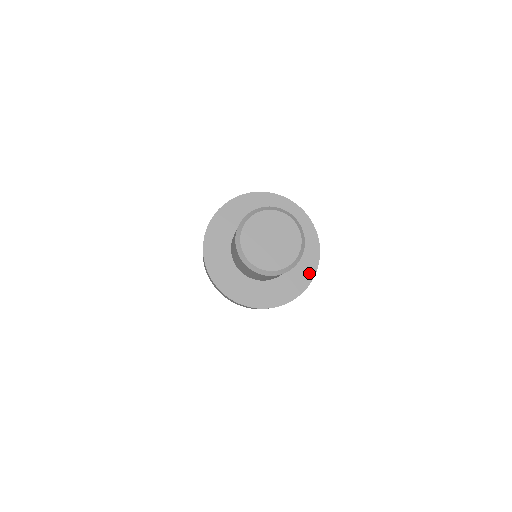
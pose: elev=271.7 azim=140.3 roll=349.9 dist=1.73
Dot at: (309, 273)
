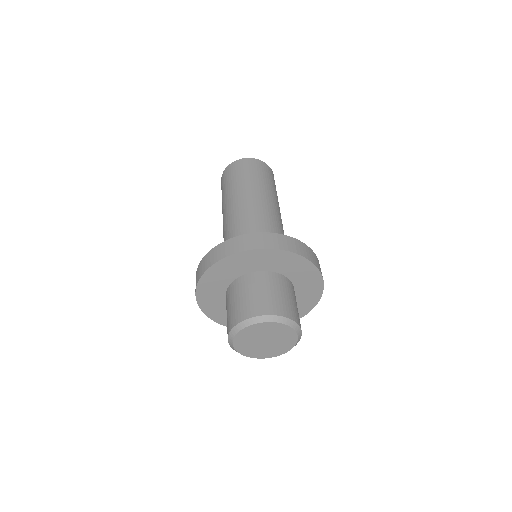
Dot at: (317, 290)
